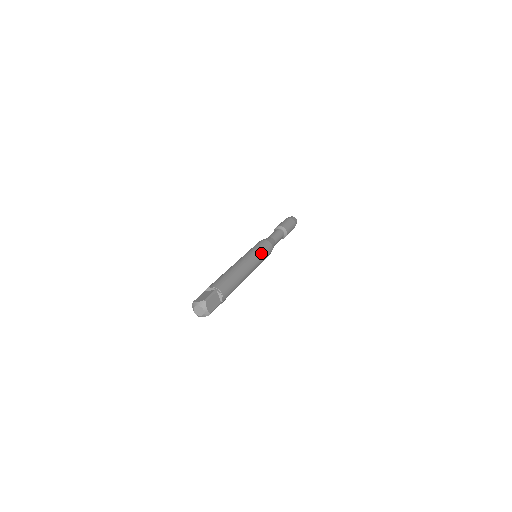
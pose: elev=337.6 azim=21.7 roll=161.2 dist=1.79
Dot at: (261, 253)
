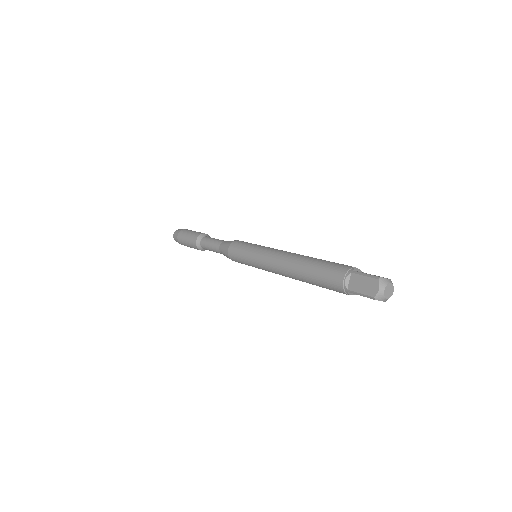
Dot at: occluded
